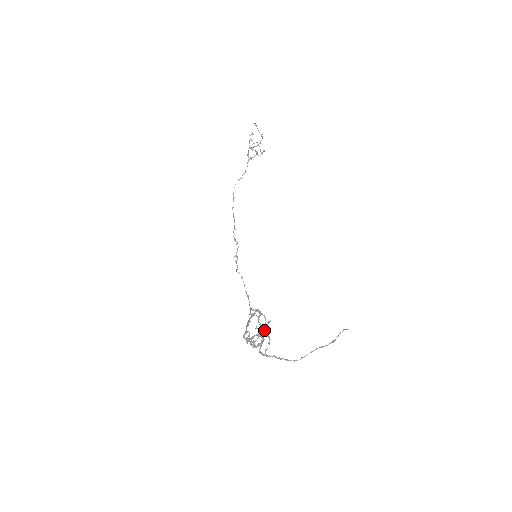
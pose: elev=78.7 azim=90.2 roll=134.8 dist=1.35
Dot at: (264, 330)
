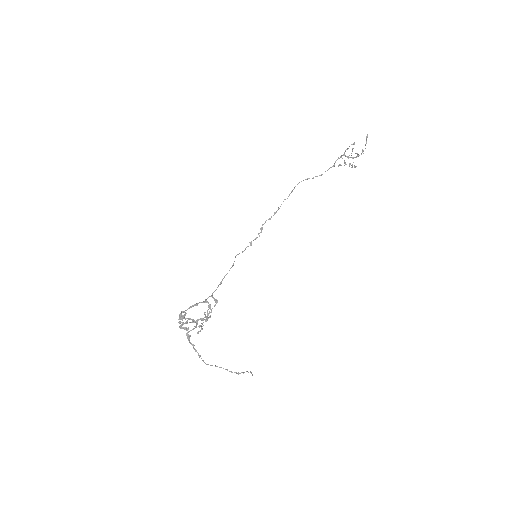
Dot at: (207, 319)
